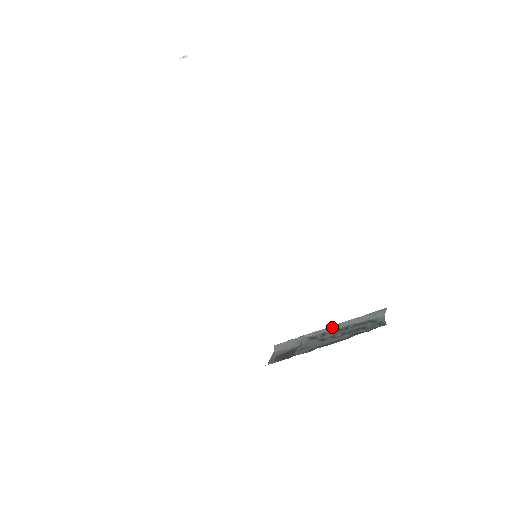
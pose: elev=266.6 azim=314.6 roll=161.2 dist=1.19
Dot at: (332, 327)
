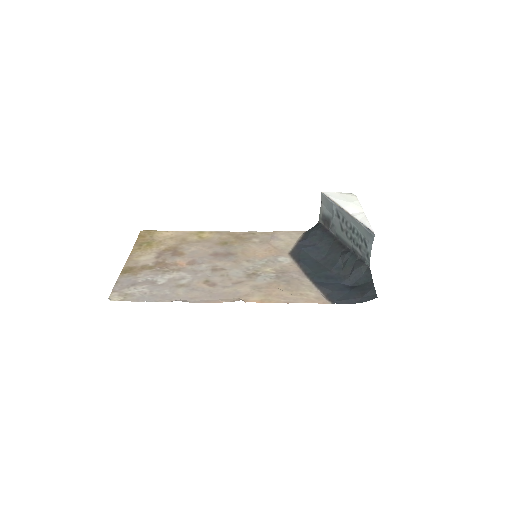
Dot at: (347, 215)
